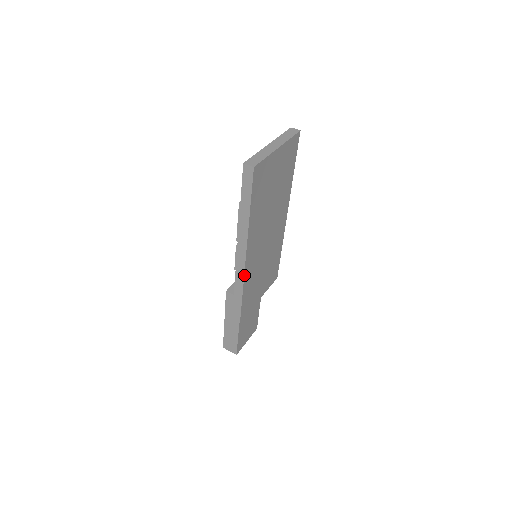
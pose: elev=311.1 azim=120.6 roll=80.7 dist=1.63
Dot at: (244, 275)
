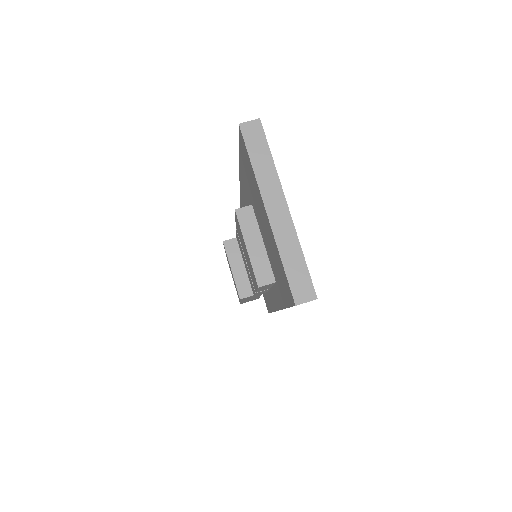
Dot at: occluded
